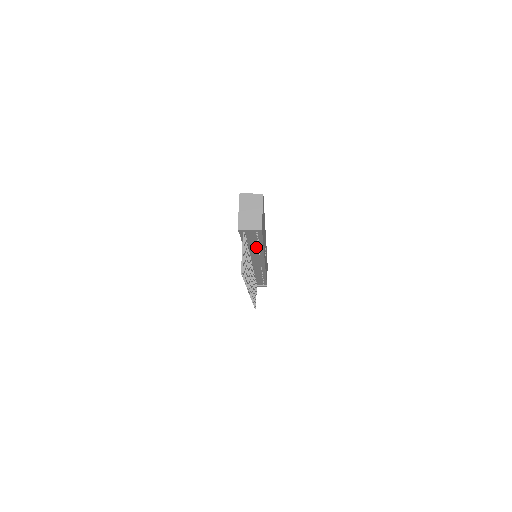
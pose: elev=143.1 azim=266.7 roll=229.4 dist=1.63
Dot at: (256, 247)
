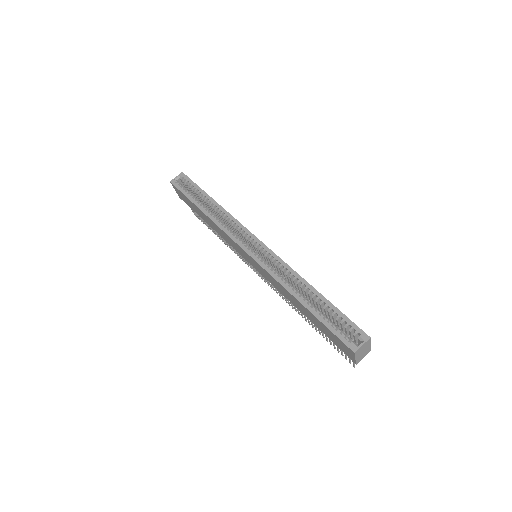
Dot at: occluded
